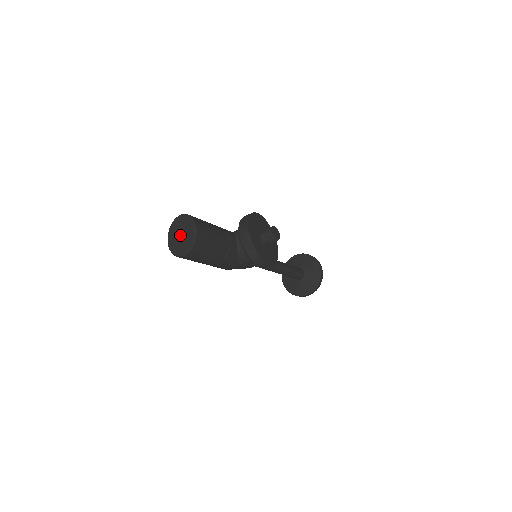
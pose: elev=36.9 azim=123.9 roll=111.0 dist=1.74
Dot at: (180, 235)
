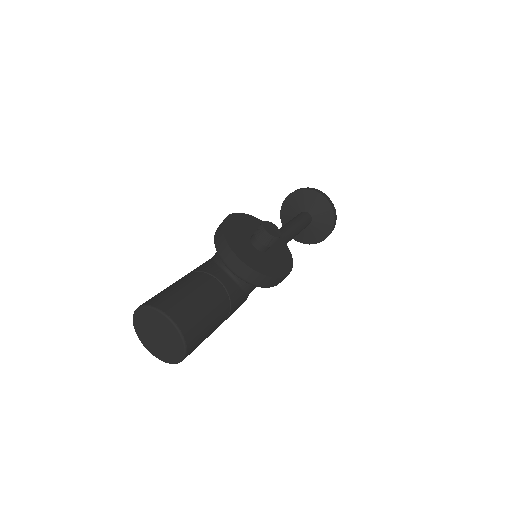
Dot at: (156, 336)
